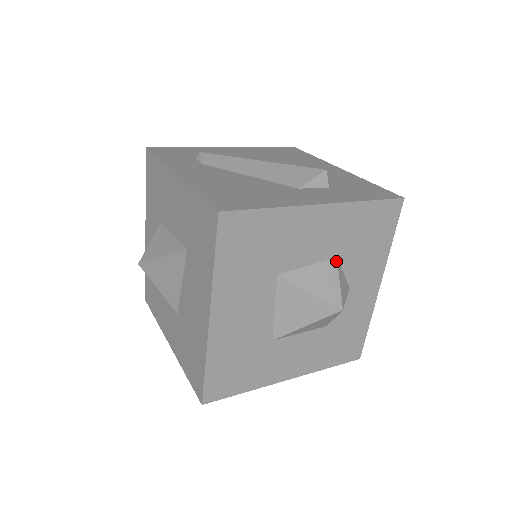
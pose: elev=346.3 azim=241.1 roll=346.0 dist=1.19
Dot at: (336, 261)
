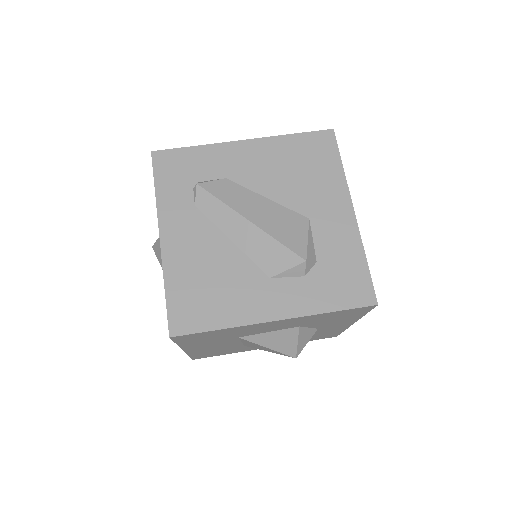
Dot at: (298, 329)
